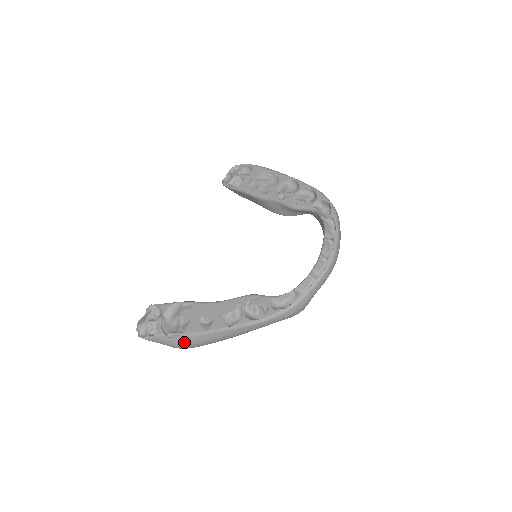
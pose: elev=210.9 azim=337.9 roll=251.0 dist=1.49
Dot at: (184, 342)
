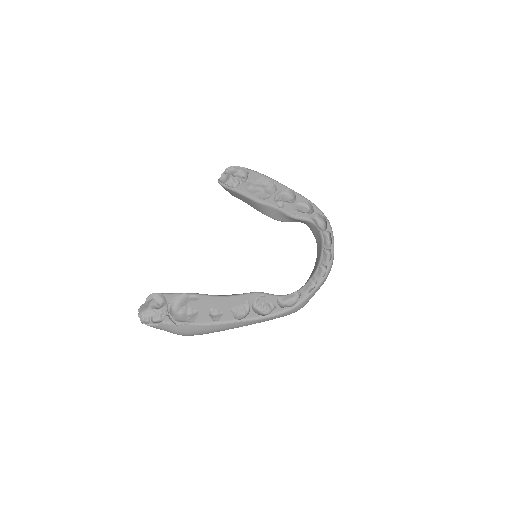
Dot at: (191, 331)
